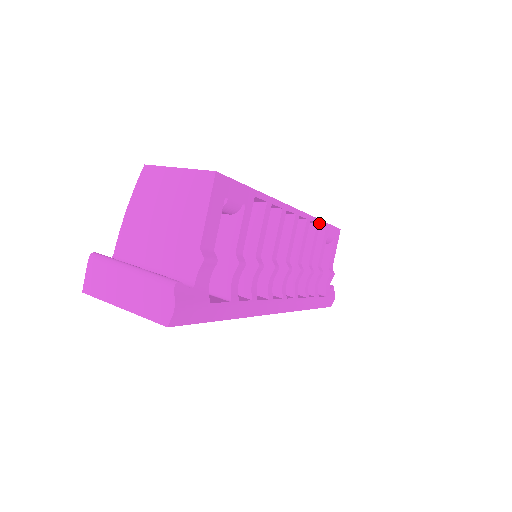
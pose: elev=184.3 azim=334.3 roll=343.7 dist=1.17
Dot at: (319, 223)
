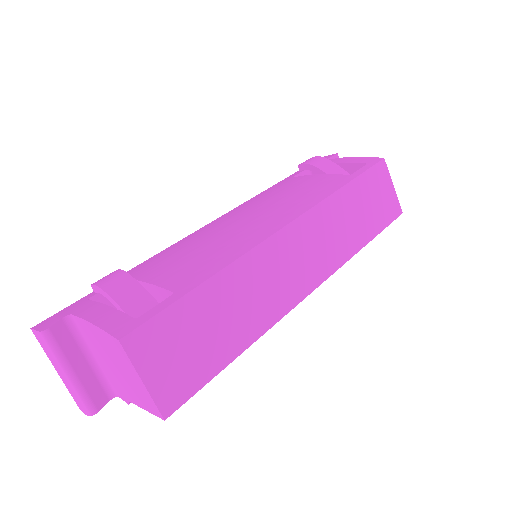
Dot at: (354, 252)
